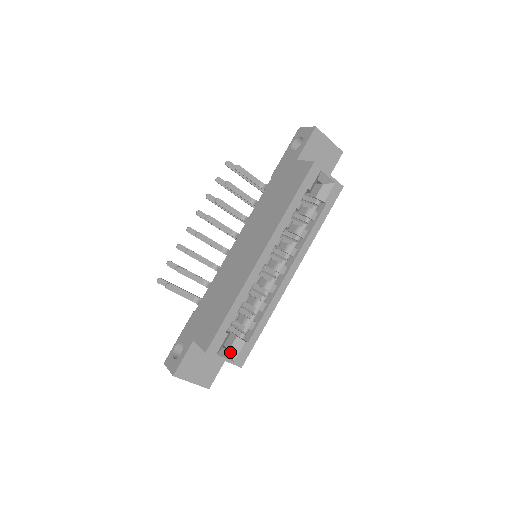
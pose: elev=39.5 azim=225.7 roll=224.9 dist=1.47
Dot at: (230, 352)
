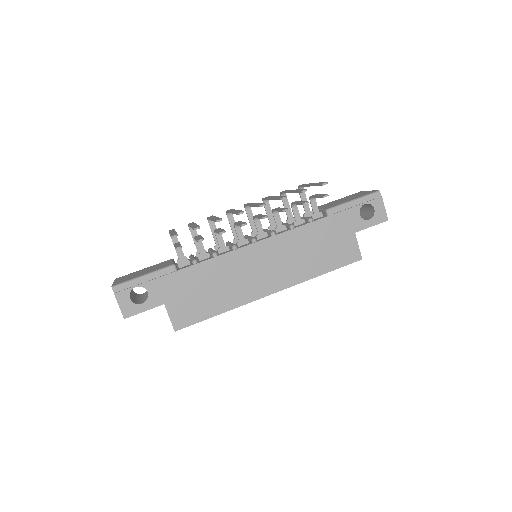
Dot at: occluded
